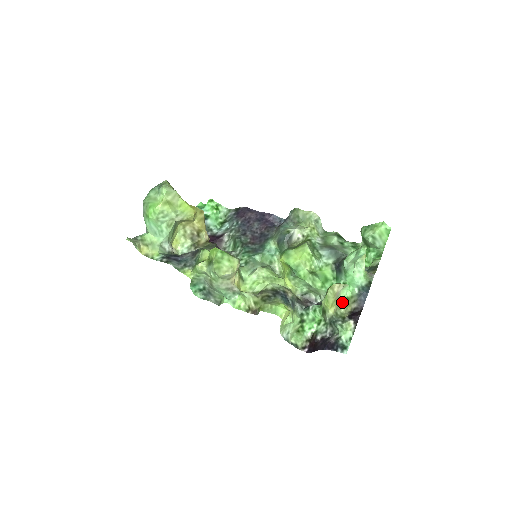
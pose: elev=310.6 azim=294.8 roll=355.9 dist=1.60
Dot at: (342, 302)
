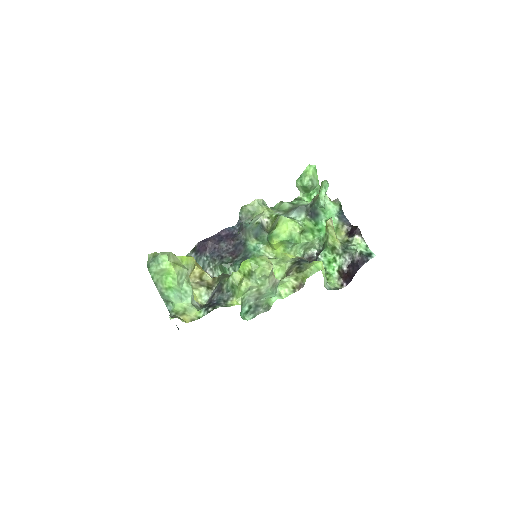
Dot at: occluded
